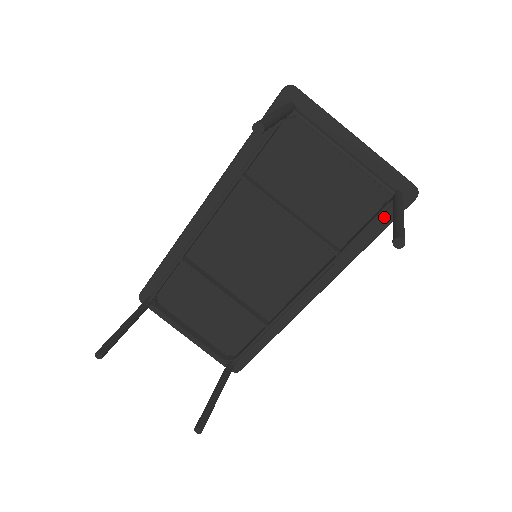
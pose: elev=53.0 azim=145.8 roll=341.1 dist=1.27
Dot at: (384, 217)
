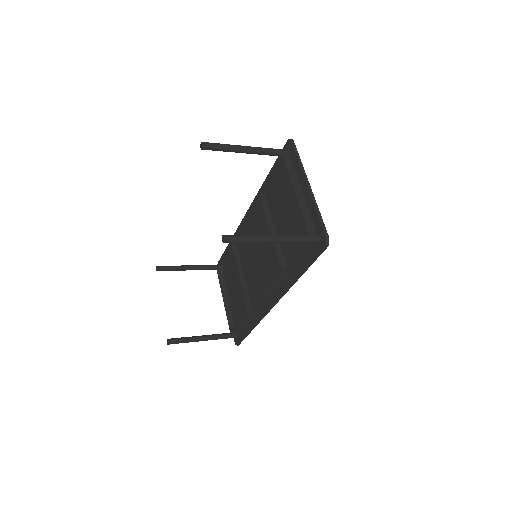
Dot at: (310, 255)
